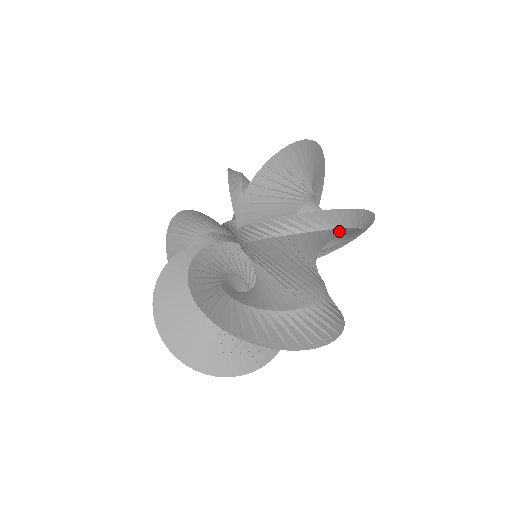
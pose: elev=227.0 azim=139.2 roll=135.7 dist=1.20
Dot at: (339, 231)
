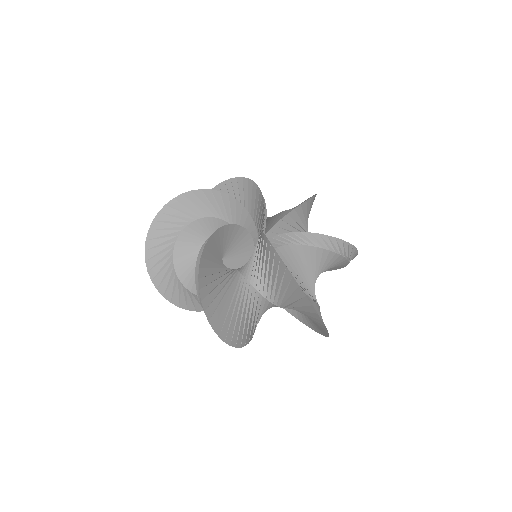
Dot at: (343, 265)
